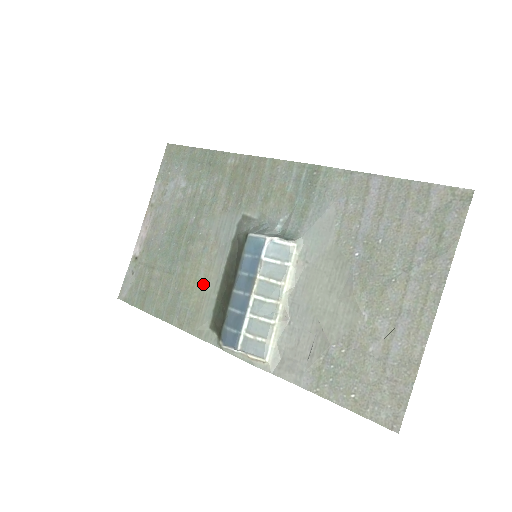
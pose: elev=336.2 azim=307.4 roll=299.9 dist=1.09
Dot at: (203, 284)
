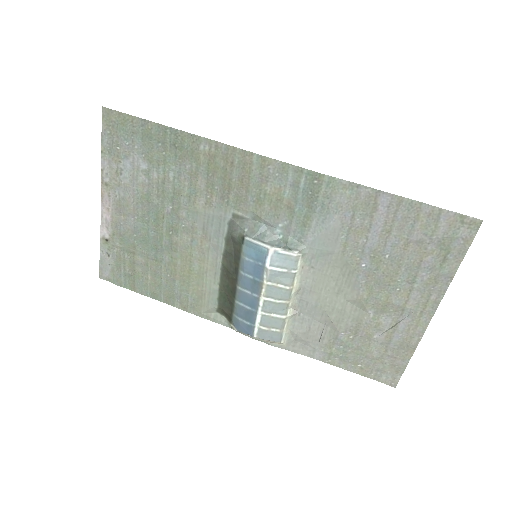
Dot at: (200, 275)
